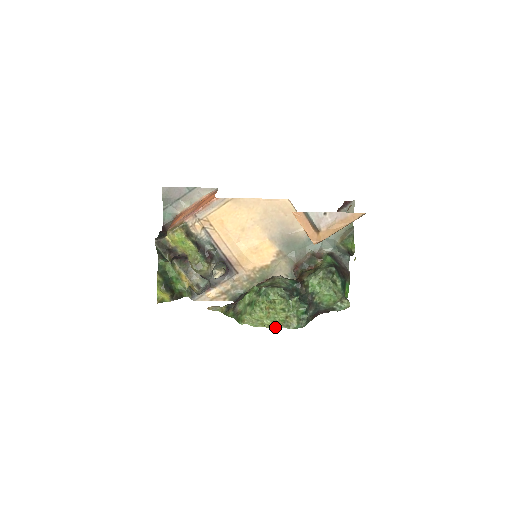
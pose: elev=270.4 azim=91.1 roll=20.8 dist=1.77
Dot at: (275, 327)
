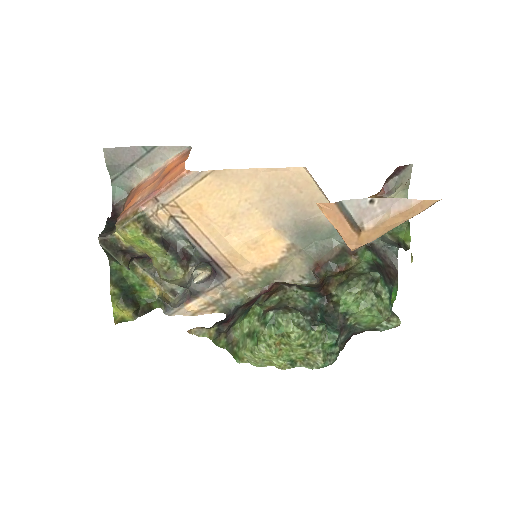
Dot at: (290, 367)
